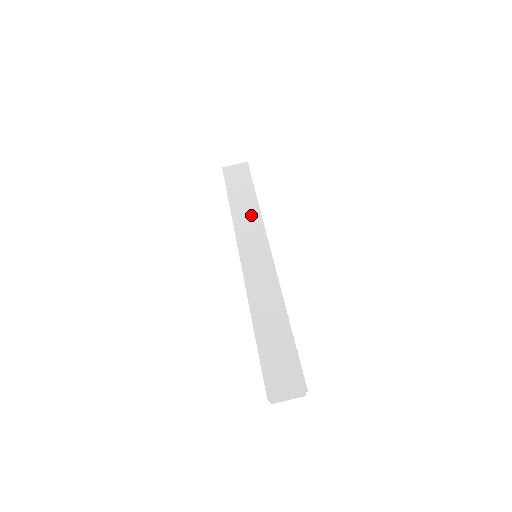
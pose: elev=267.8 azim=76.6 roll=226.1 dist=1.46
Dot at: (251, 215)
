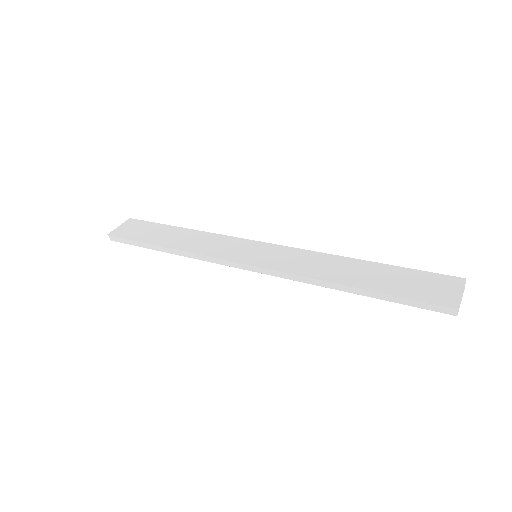
Dot at: (202, 238)
